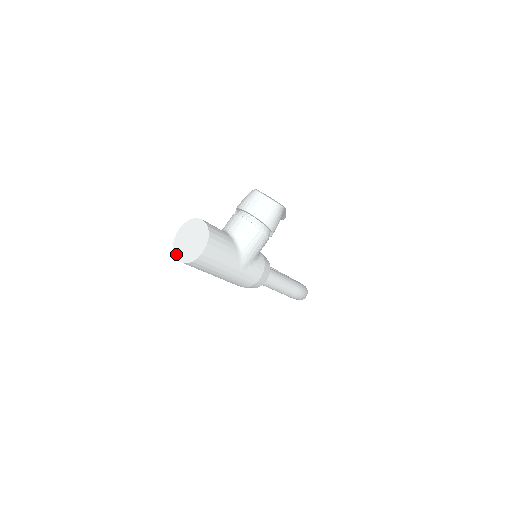
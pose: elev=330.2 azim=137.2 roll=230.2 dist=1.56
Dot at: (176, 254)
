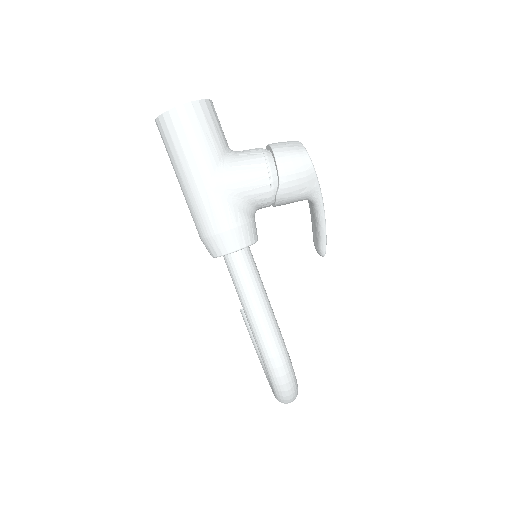
Dot at: occluded
